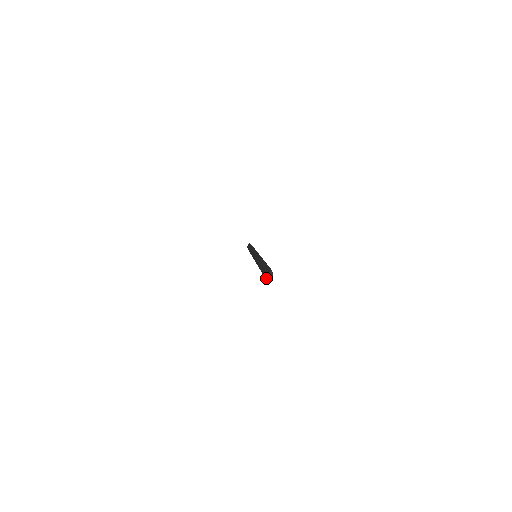
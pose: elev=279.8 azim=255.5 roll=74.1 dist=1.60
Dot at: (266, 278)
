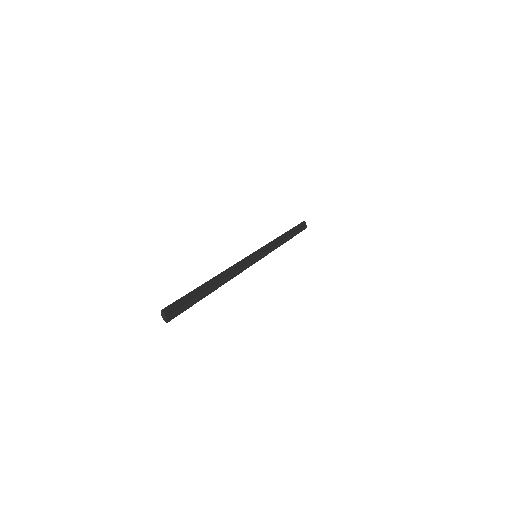
Dot at: (169, 317)
